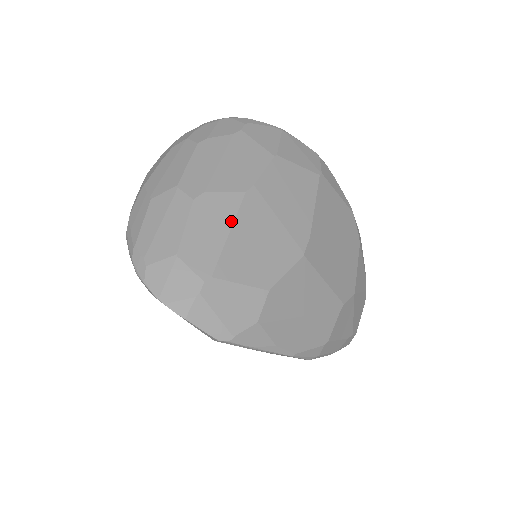
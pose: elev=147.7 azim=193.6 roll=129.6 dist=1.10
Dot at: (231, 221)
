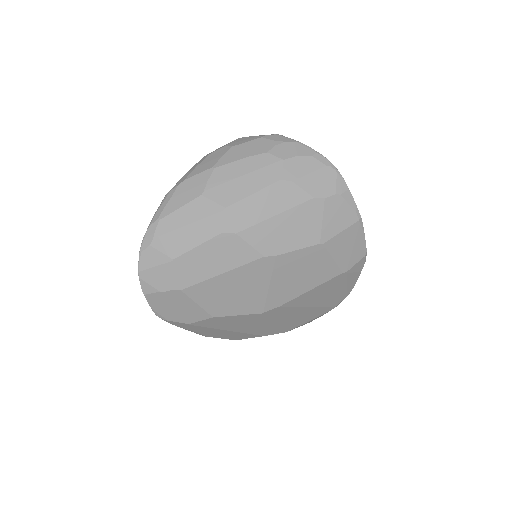
Dot at: (231, 268)
